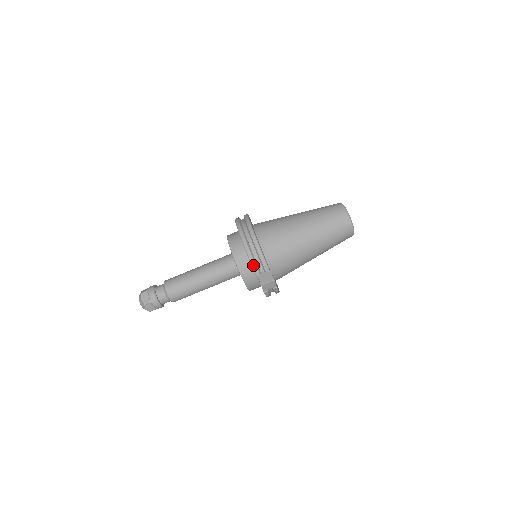
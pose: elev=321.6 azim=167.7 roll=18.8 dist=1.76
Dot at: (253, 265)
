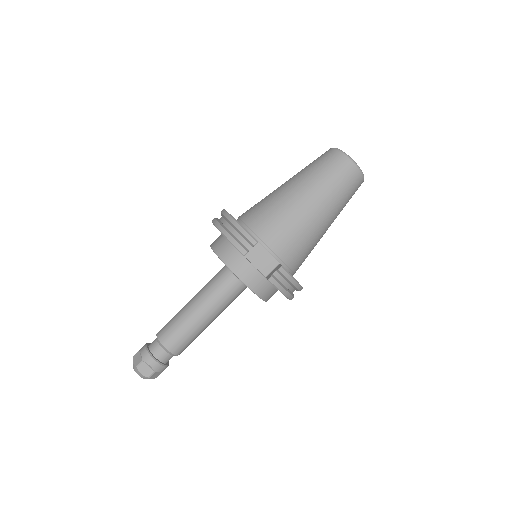
Dot at: (234, 243)
